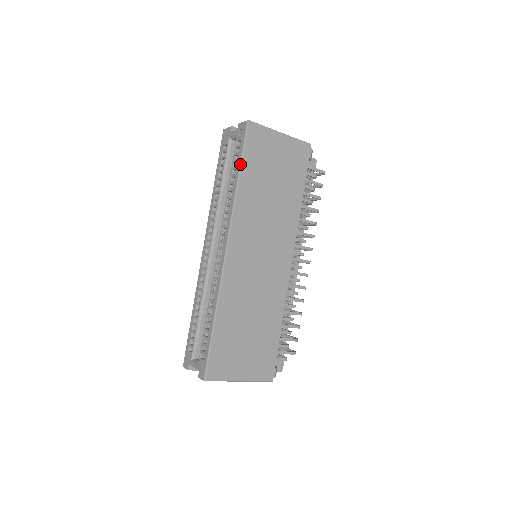
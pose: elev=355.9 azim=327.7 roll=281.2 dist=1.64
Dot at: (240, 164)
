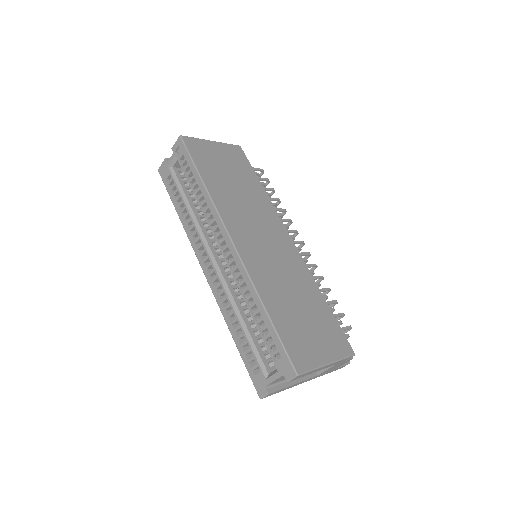
Dot at: (196, 169)
